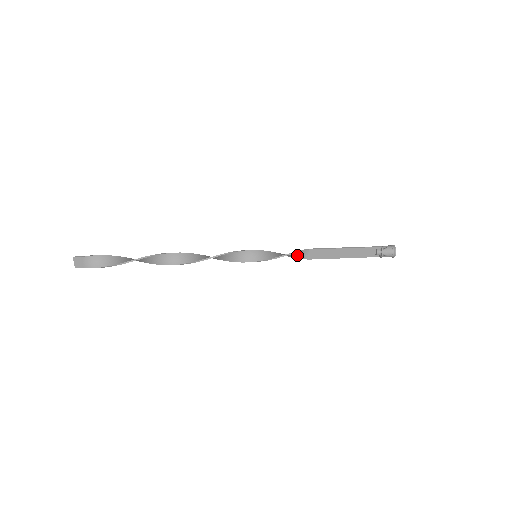
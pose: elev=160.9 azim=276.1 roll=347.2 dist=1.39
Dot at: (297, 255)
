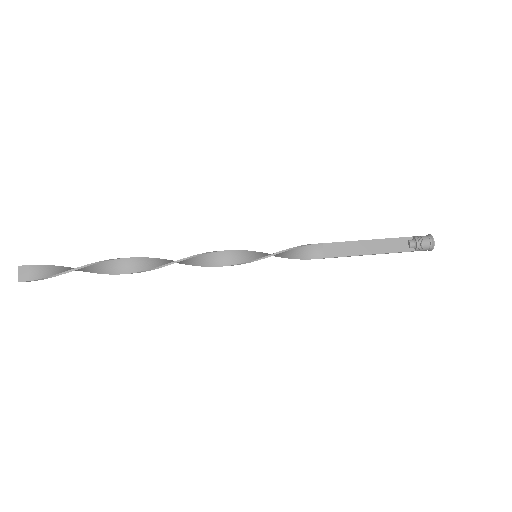
Dot at: (309, 253)
